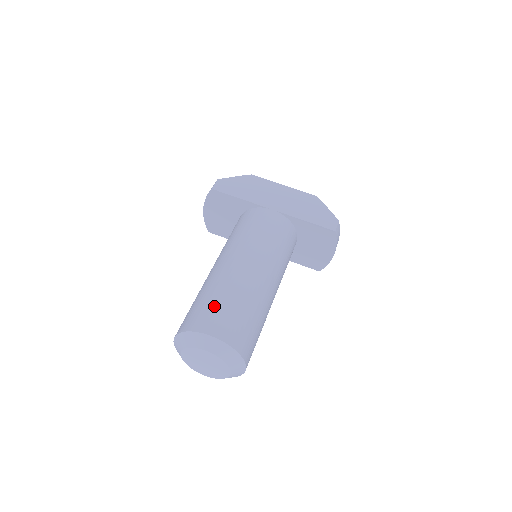
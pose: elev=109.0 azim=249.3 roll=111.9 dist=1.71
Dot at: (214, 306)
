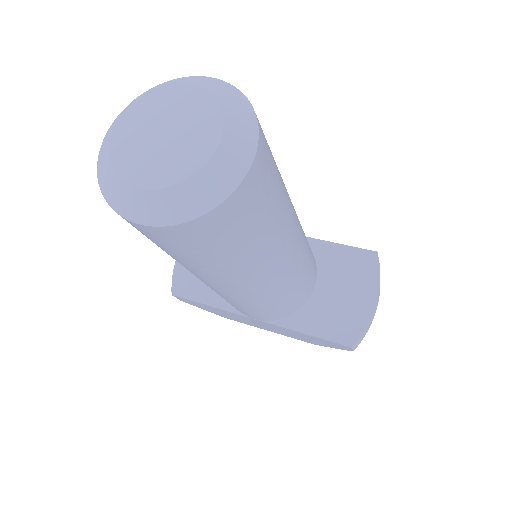
Dot at: occluded
